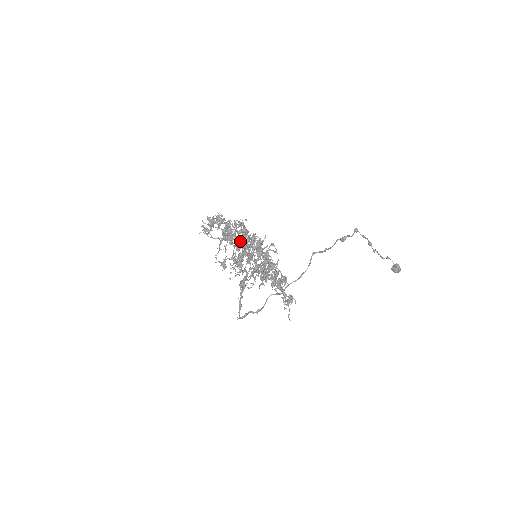
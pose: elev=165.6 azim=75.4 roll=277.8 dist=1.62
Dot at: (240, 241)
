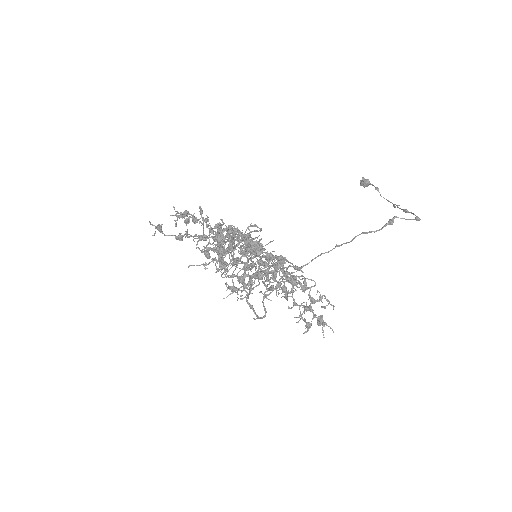
Dot at: (228, 250)
